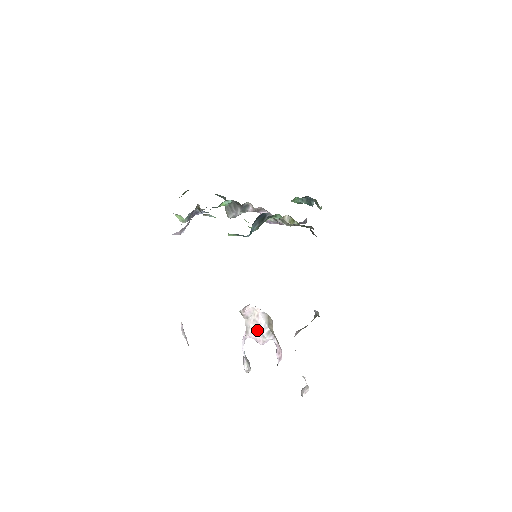
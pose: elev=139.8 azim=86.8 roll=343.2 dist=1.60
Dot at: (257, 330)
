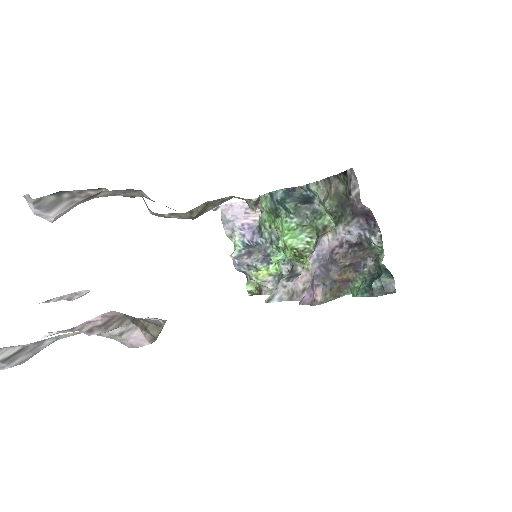
Dot at: occluded
